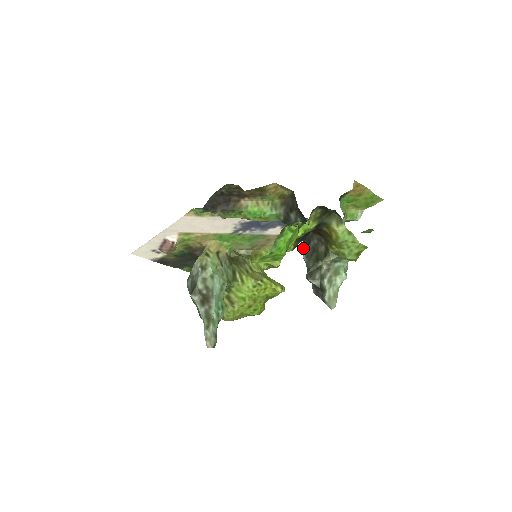
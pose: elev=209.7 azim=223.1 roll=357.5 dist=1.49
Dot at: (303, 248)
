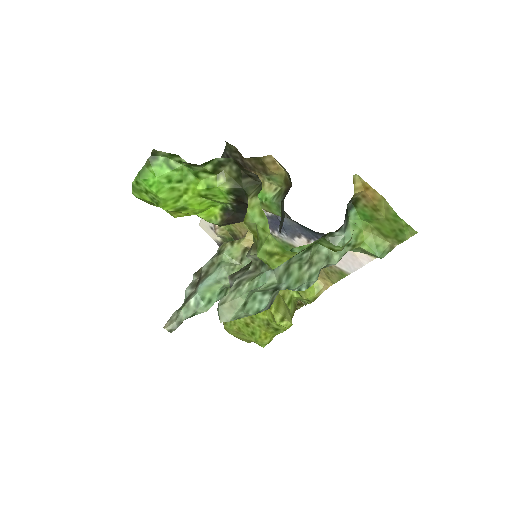
Dot at: occluded
